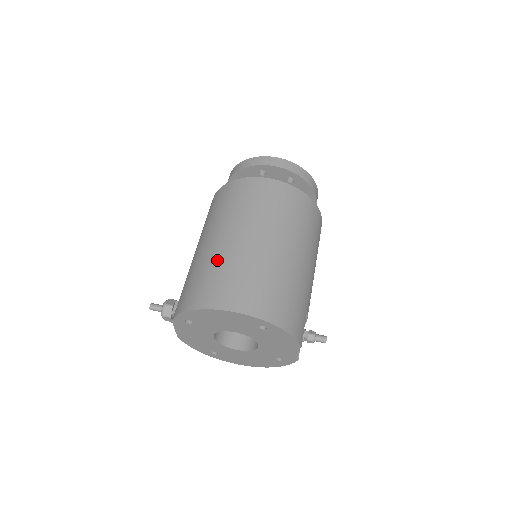
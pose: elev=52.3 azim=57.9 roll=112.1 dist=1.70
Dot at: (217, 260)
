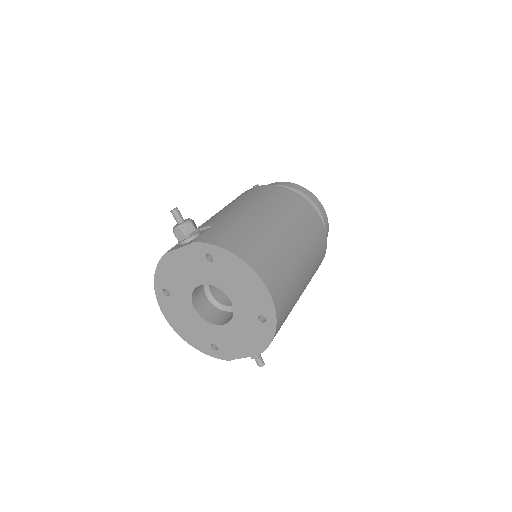
Dot at: (271, 238)
